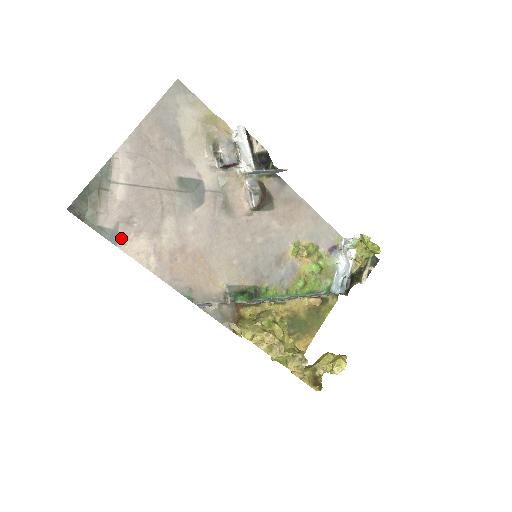
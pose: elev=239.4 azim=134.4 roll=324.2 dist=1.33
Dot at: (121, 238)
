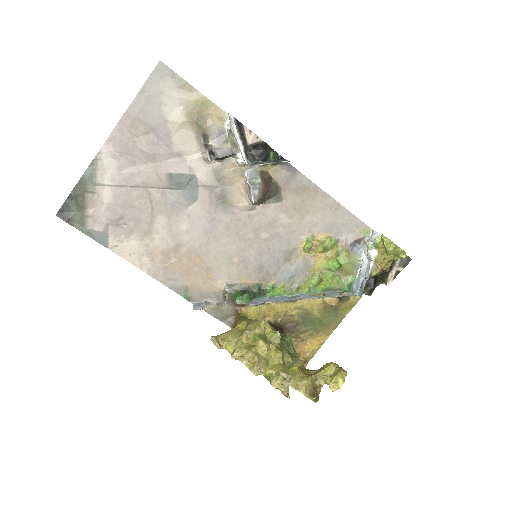
Dot at: (112, 240)
